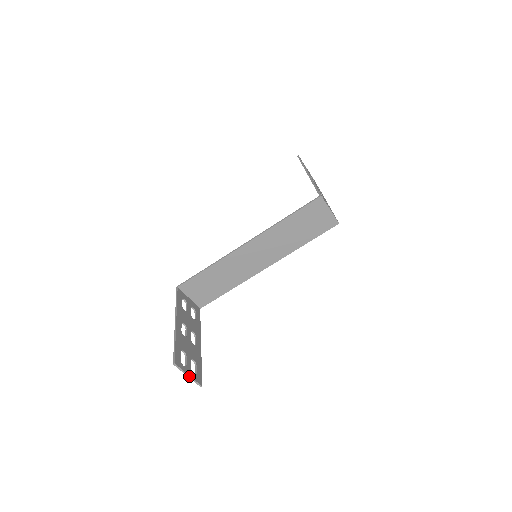
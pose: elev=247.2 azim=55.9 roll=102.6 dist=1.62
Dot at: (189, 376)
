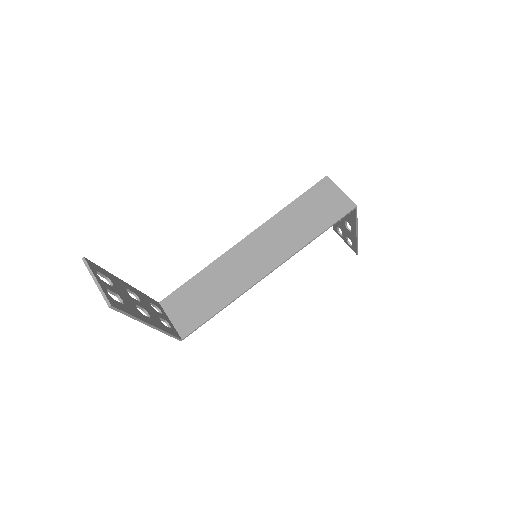
Dot at: (97, 283)
